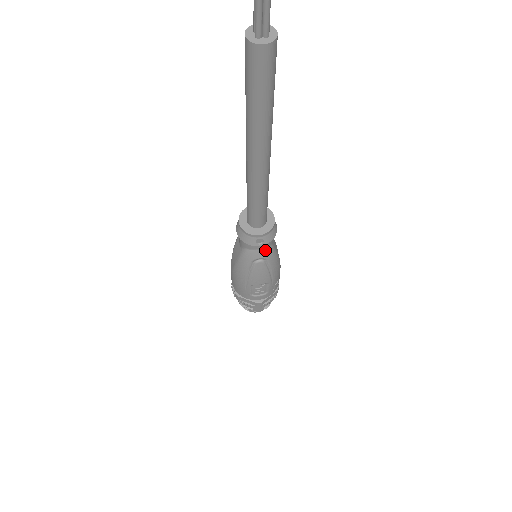
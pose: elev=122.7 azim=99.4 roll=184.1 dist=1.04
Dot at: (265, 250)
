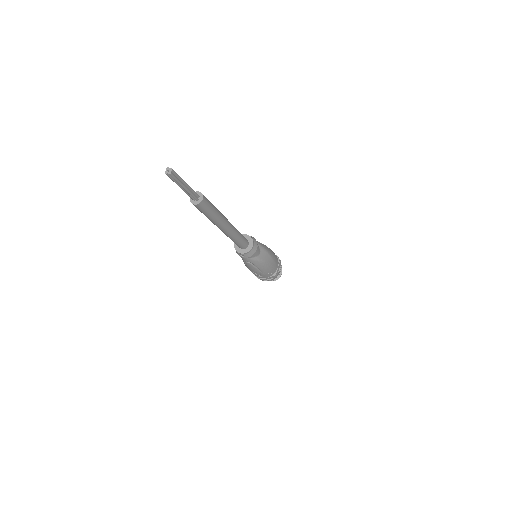
Dot at: (249, 259)
